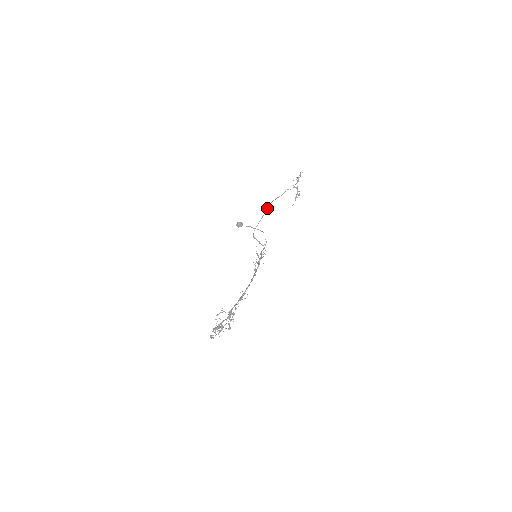
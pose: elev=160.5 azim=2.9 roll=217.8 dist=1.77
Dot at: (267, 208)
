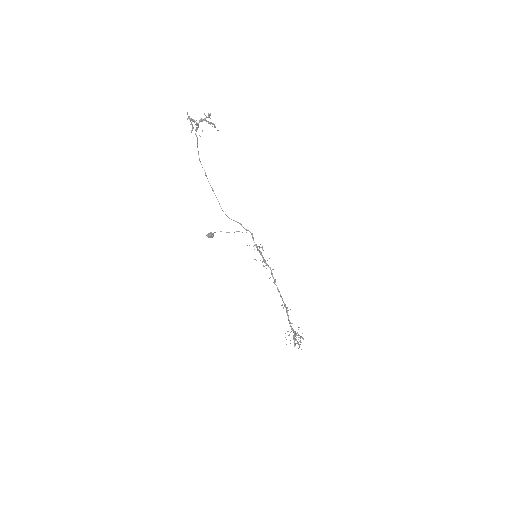
Dot at: occluded
